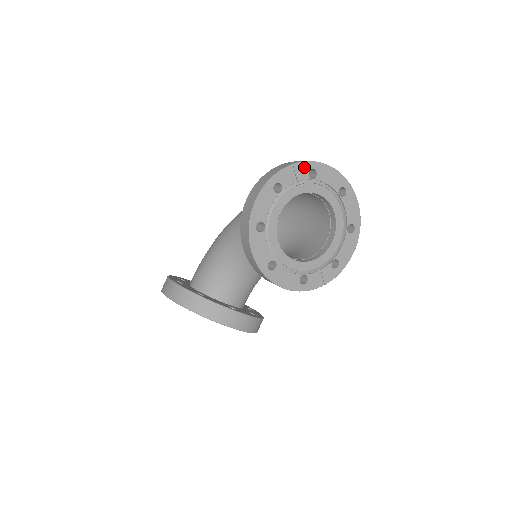
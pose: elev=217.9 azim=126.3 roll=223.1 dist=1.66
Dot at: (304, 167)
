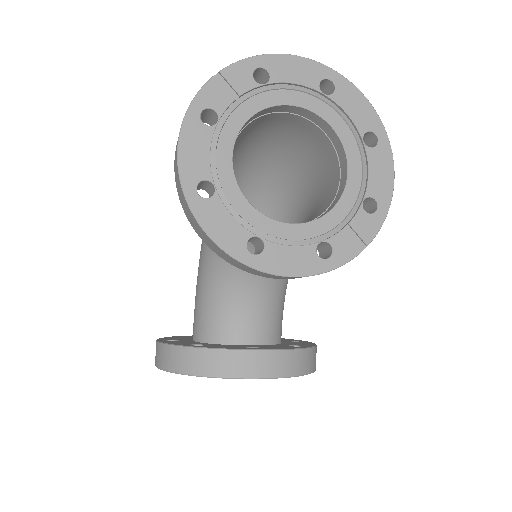
Dot at: (241, 70)
